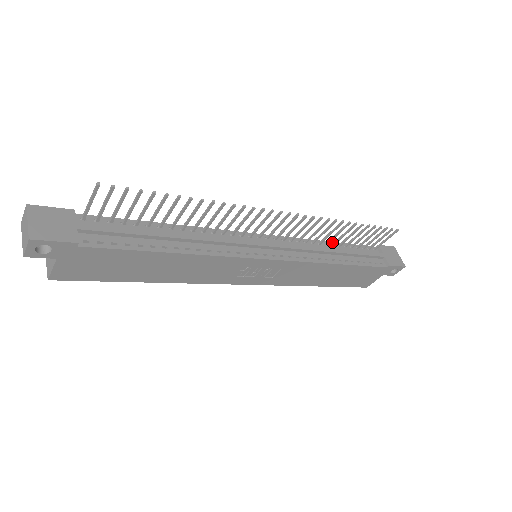
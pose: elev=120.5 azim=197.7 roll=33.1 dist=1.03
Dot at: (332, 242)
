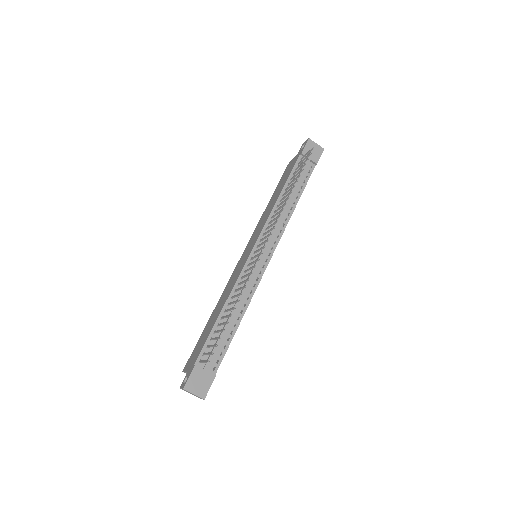
Dot at: (281, 193)
